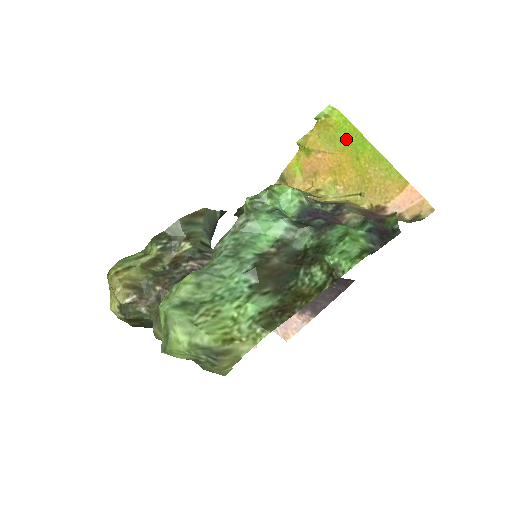
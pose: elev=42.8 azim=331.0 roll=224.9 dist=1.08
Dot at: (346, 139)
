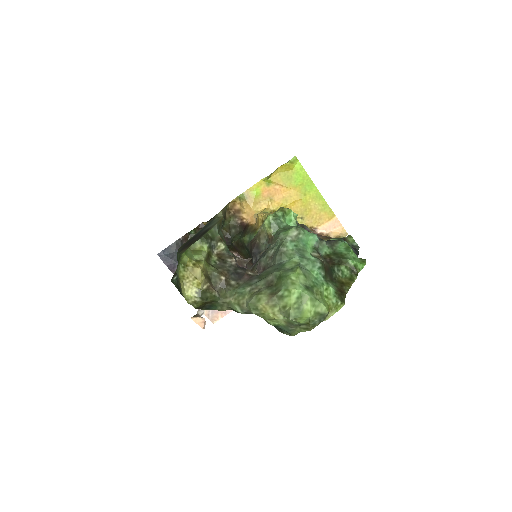
Dot at: (300, 180)
